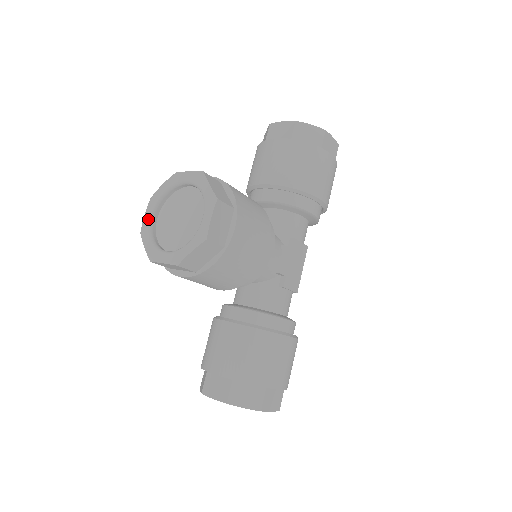
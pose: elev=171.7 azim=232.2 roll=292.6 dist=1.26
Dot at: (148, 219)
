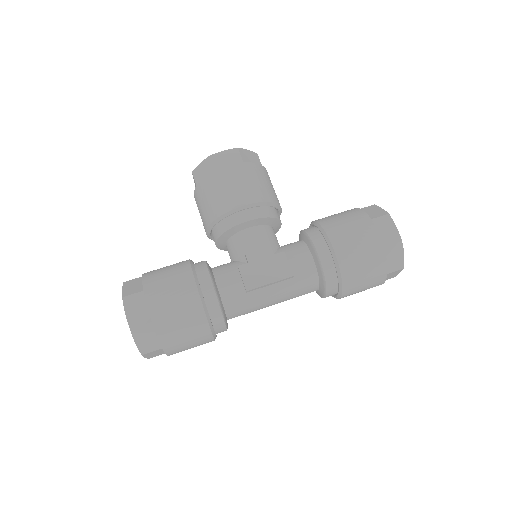
Dot at: occluded
